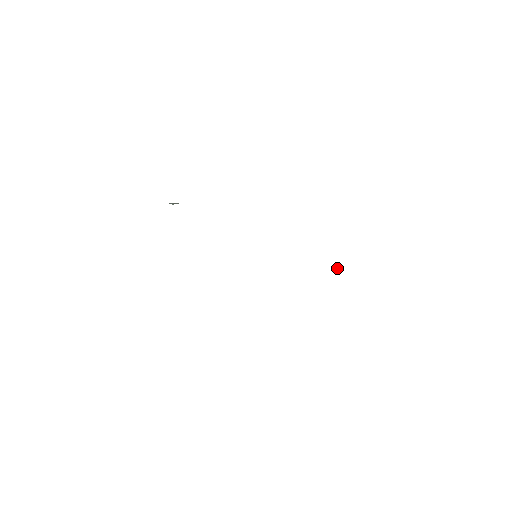
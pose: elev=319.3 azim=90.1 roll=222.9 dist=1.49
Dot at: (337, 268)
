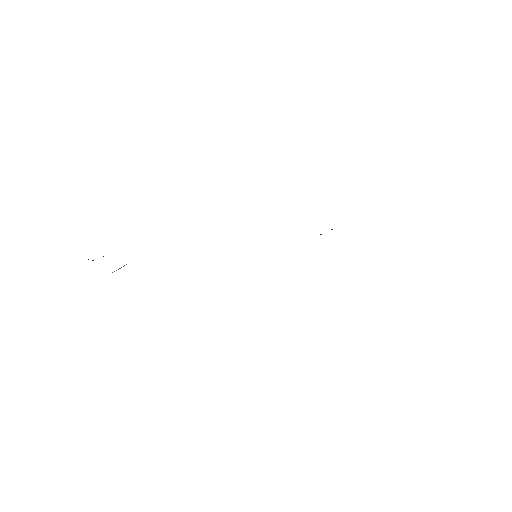
Dot at: occluded
